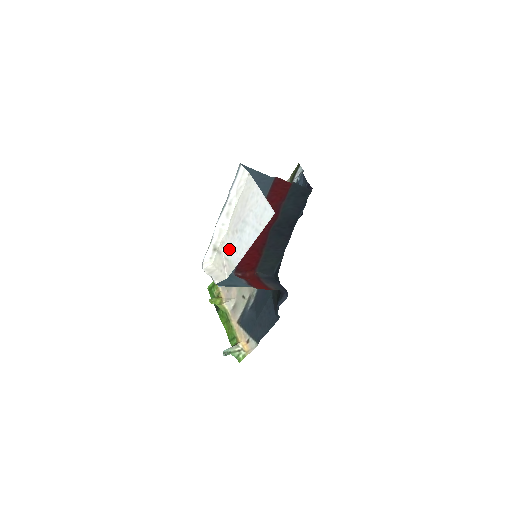
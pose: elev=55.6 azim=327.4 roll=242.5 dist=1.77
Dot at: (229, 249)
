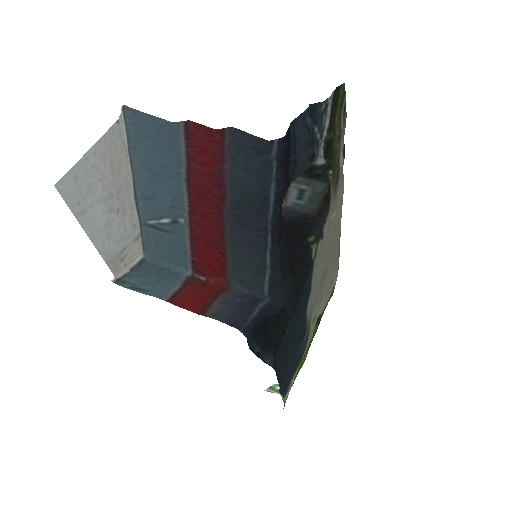
Dot at: (123, 236)
